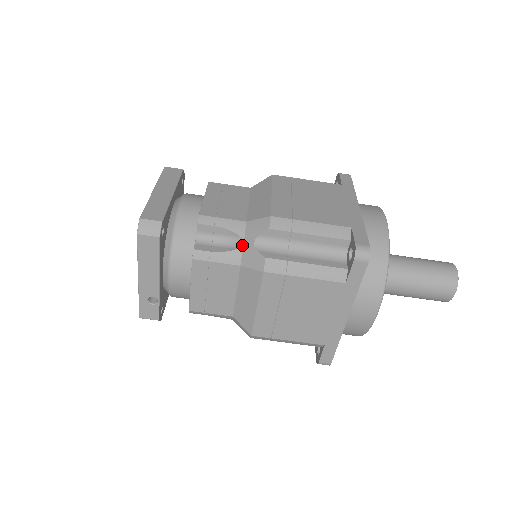
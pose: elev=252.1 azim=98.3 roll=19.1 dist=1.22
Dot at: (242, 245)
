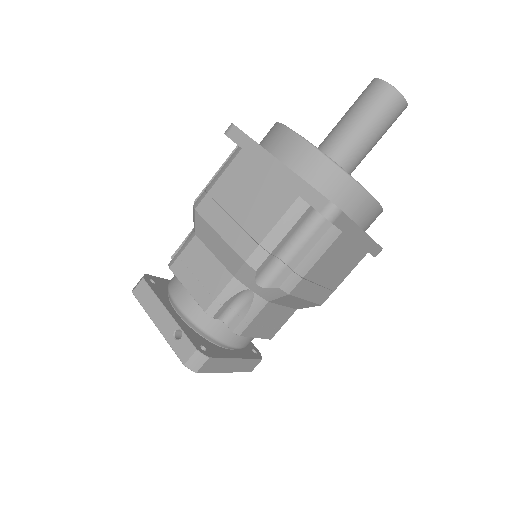
Dot at: (193, 229)
